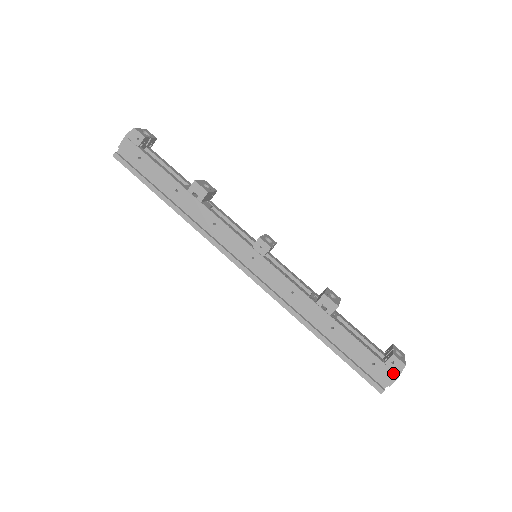
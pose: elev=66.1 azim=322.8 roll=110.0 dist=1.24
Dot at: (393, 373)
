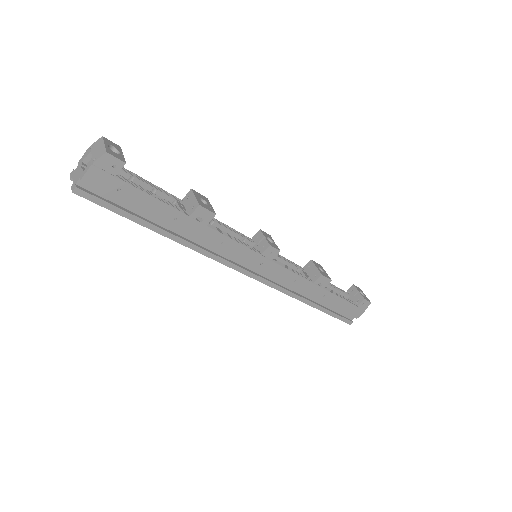
Dot at: (361, 310)
